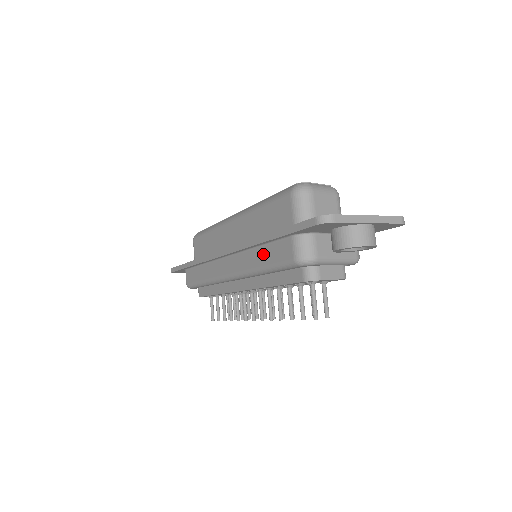
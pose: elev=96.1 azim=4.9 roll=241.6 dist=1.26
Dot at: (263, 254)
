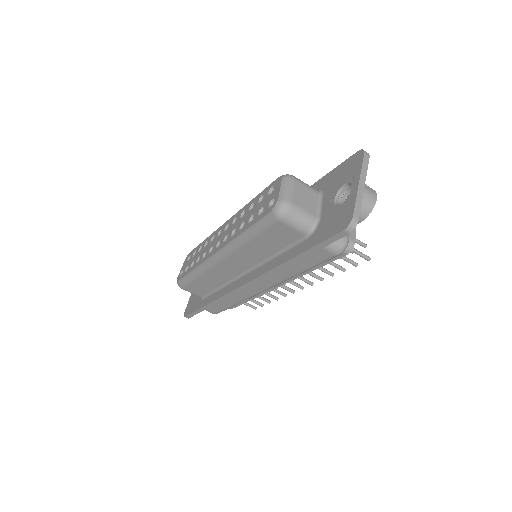
Dot at: (294, 266)
